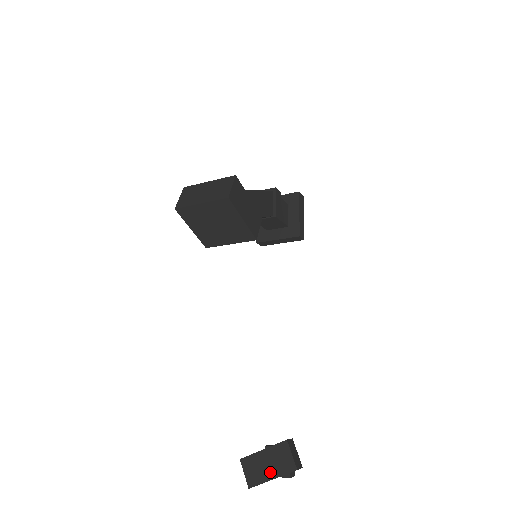
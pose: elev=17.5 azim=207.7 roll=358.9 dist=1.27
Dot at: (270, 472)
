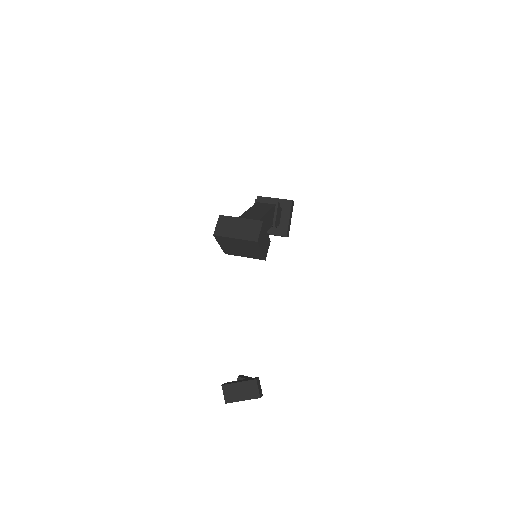
Dot at: (242, 396)
